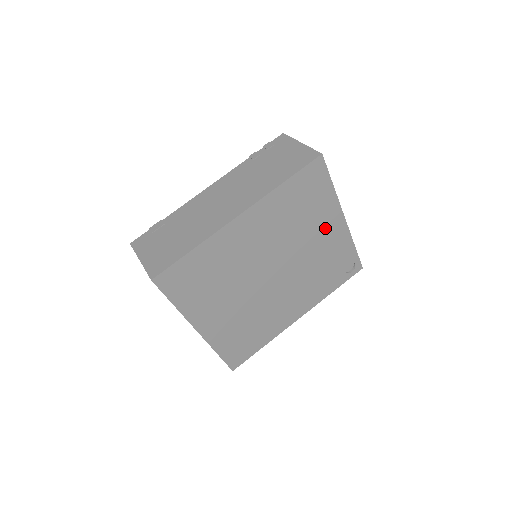
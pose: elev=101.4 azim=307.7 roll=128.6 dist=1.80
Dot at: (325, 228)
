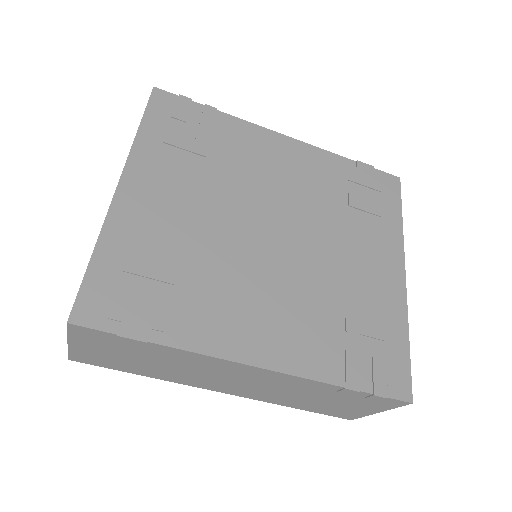
Dot at: occluded
